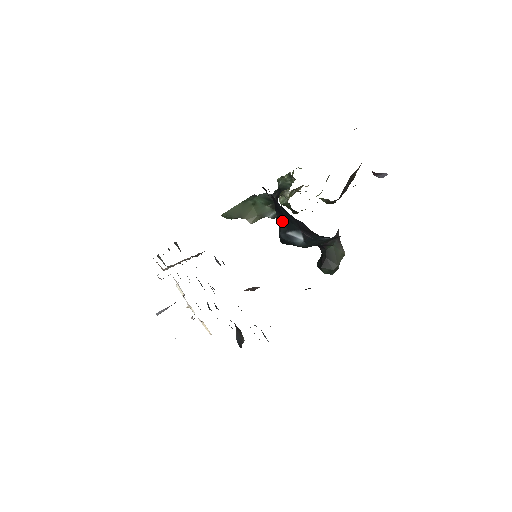
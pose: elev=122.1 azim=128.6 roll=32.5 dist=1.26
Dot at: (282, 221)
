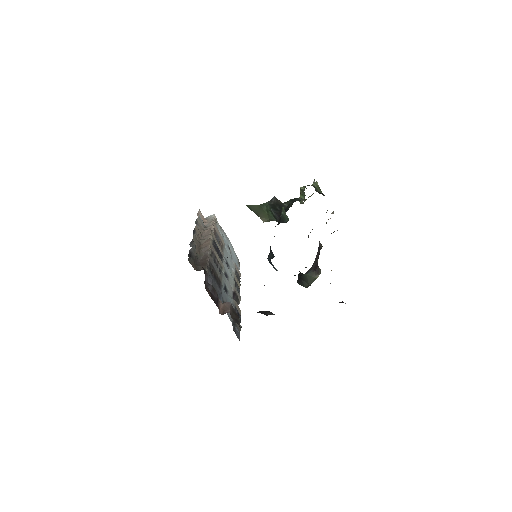
Dot at: (271, 250)
